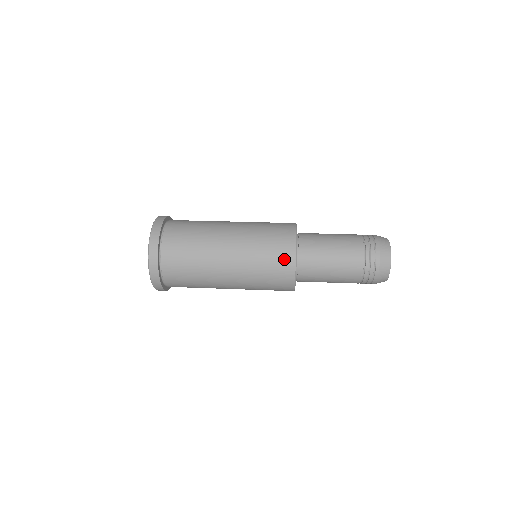
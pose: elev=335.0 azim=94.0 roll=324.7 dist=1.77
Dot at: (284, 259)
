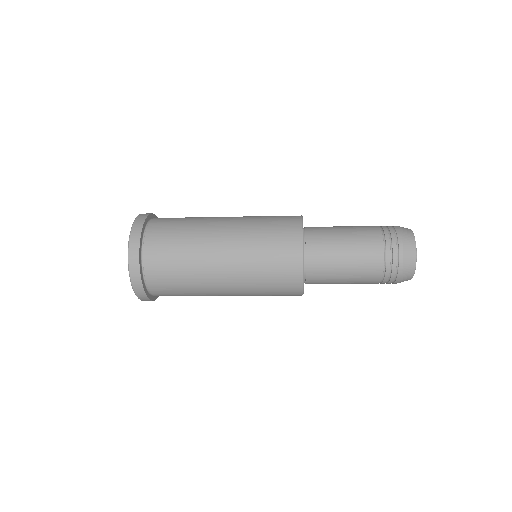
Dot at: (289, 258)
